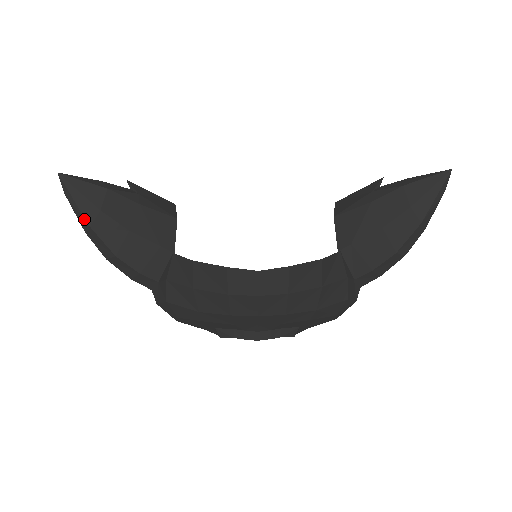
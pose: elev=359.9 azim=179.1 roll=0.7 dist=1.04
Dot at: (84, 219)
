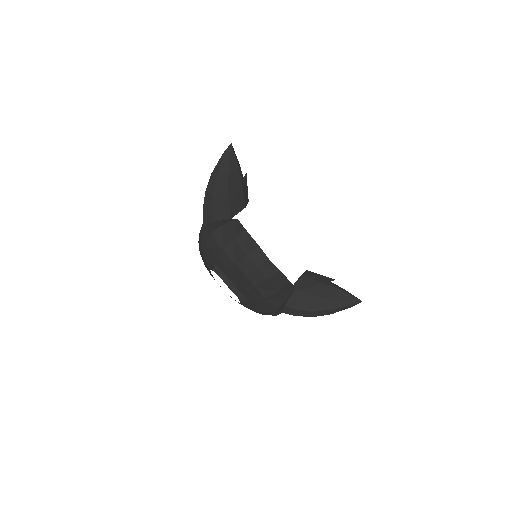
Dot at: (219, 169)
